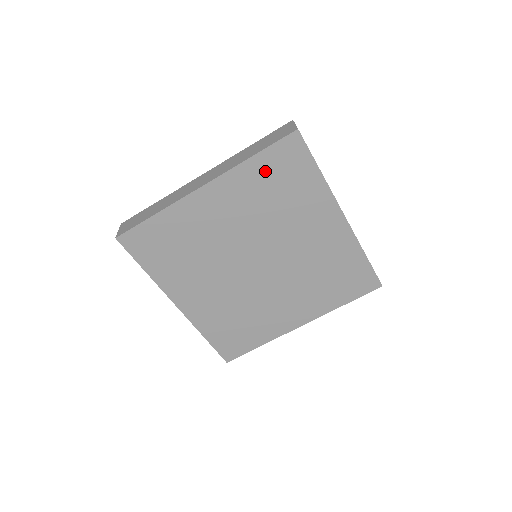
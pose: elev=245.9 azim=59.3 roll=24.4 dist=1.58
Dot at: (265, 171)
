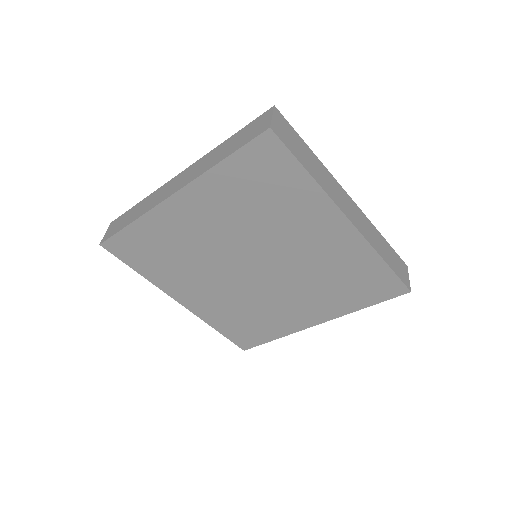
Dot at: (240, 177)
